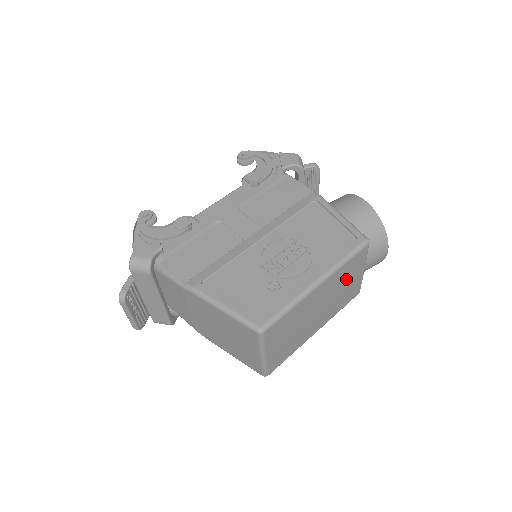
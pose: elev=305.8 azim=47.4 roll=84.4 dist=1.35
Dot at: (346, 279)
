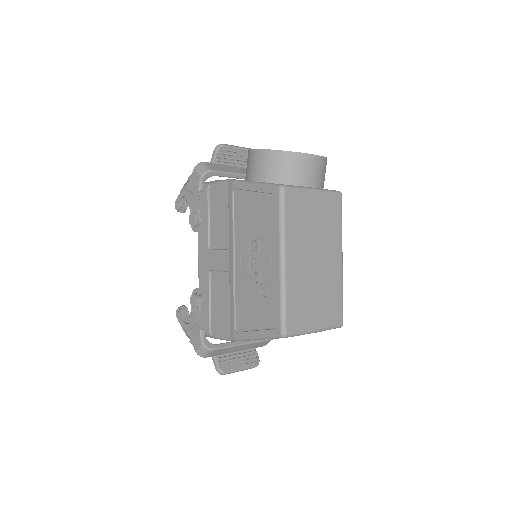
Dot at: (306, 220)
